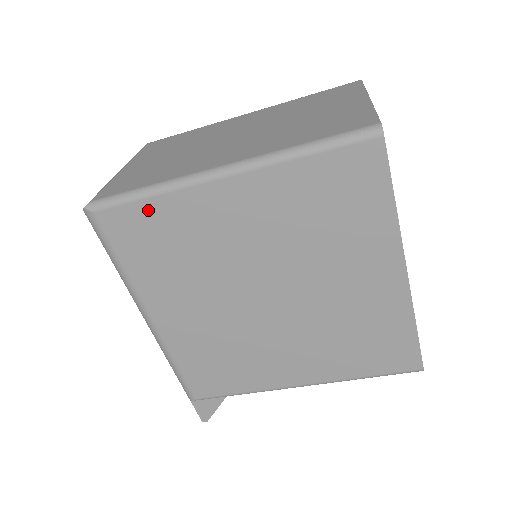
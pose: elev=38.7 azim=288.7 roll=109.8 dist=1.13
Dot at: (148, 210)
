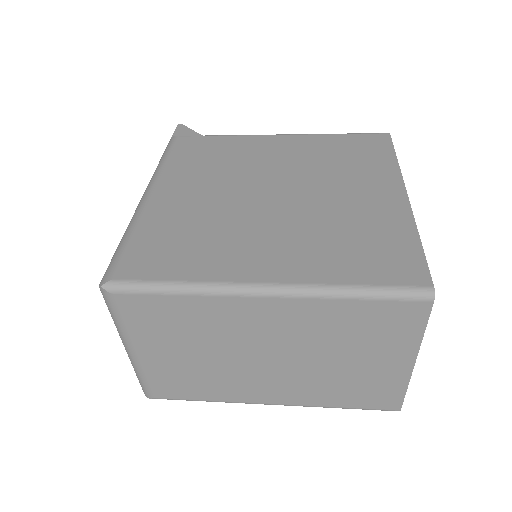
Dot at: occluded
